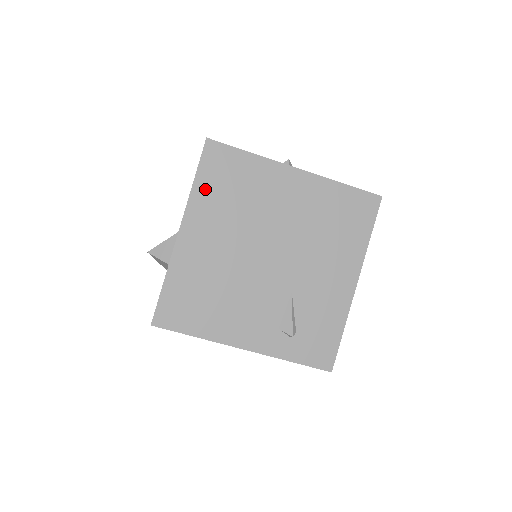
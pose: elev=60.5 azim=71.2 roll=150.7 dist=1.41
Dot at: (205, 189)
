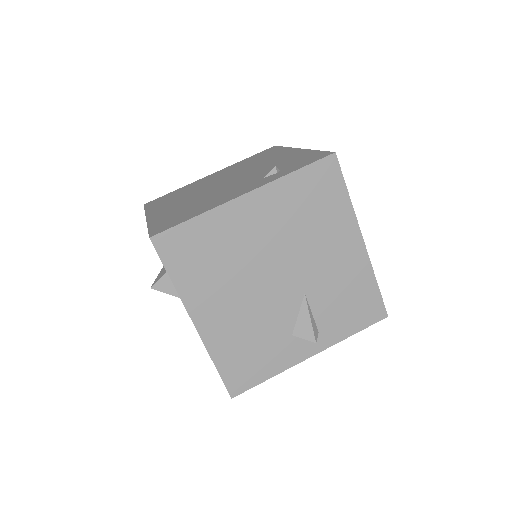
Dot at: (155, 206)
